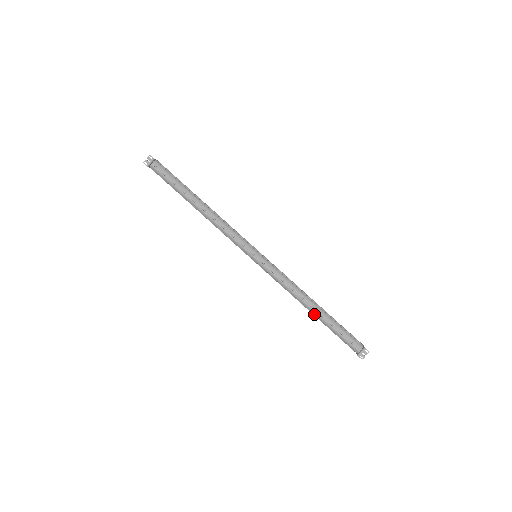
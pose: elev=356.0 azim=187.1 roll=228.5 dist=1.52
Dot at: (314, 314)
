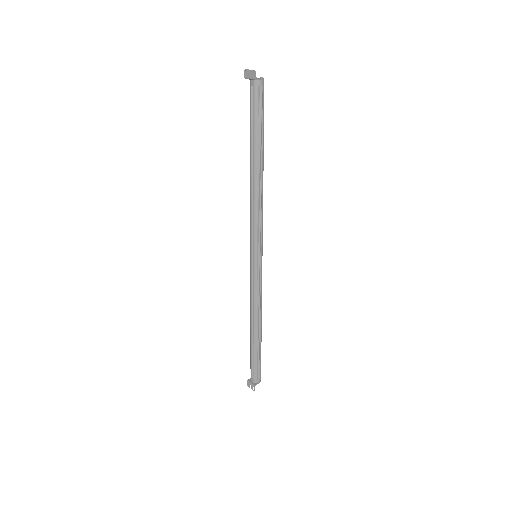
Dot at: (250, 333)
